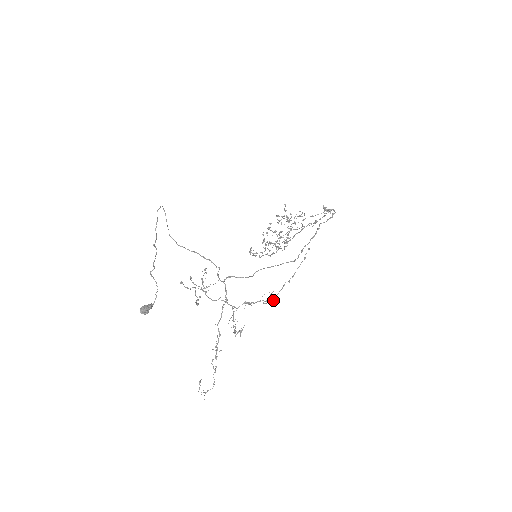
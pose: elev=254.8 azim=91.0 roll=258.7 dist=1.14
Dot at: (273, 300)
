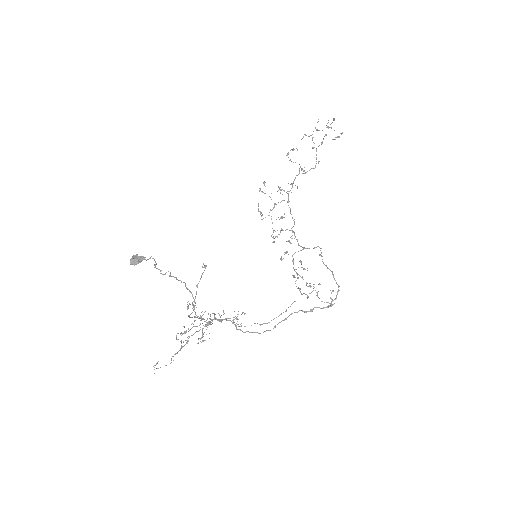
Dot at: (241, 326)
